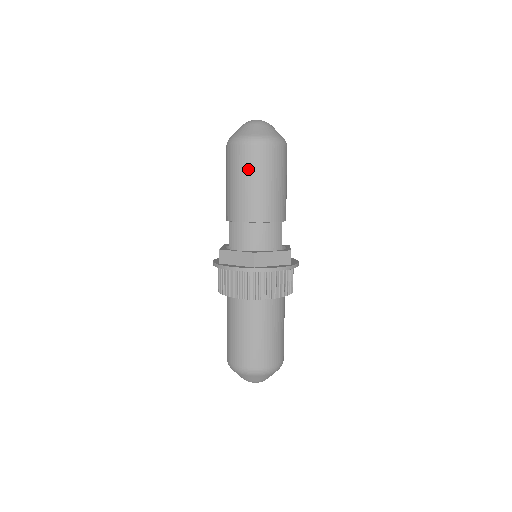
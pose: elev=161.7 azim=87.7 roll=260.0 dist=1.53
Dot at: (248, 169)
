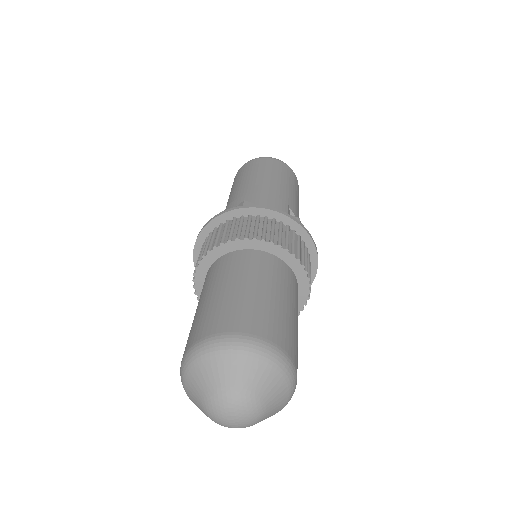
Dot at: (249, 171)
